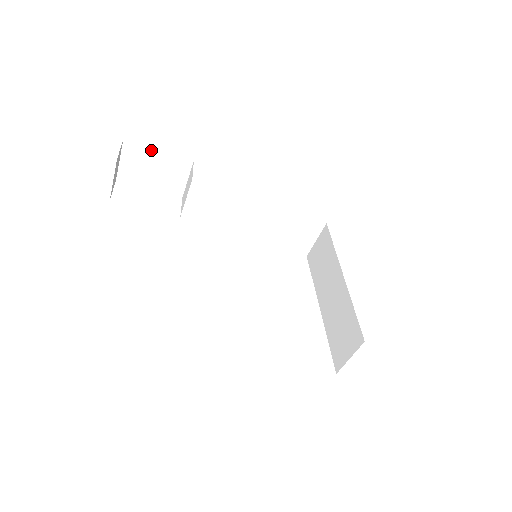
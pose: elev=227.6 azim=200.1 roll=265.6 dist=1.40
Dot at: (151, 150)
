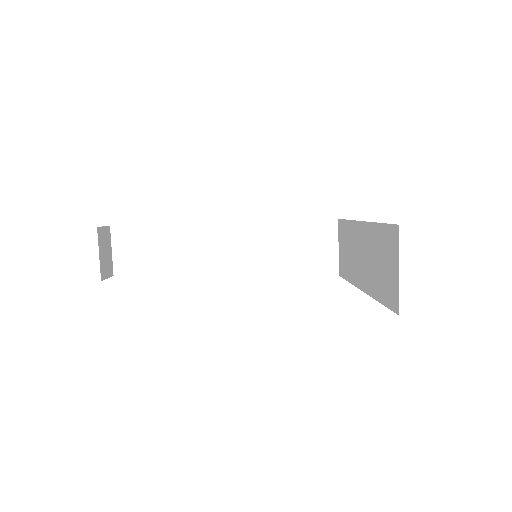
Dot at: (138, 227)
